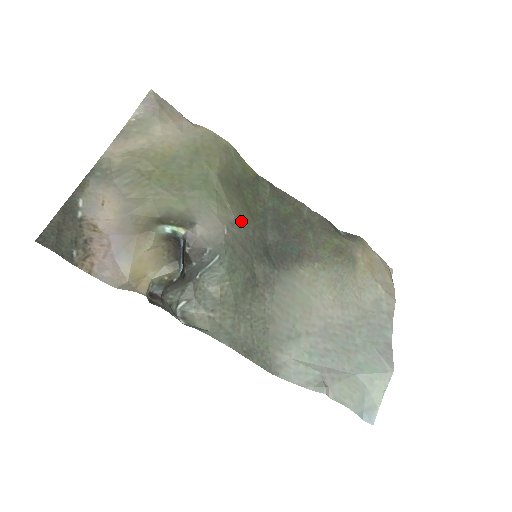
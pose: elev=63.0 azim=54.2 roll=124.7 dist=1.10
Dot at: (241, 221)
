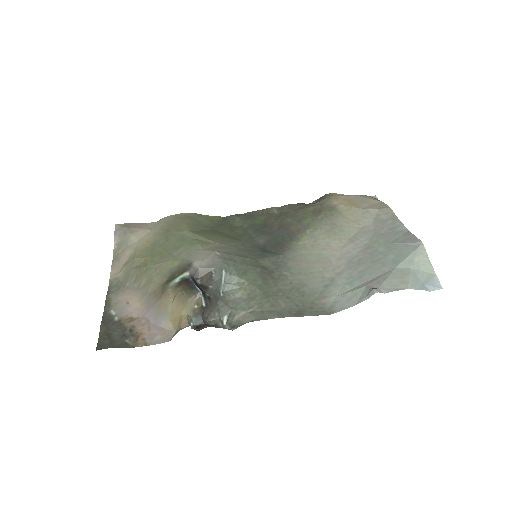
Dot at: (228, 244)
